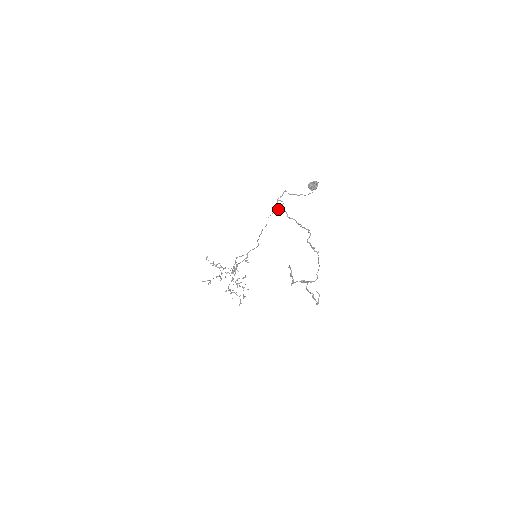
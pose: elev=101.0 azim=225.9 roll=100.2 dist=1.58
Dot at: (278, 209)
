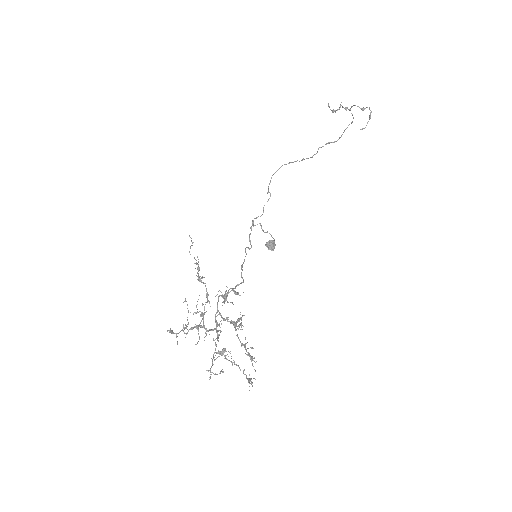
Dot at: (251, 246)
